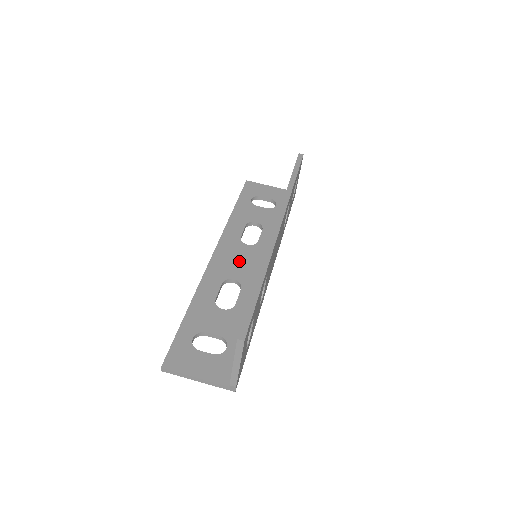
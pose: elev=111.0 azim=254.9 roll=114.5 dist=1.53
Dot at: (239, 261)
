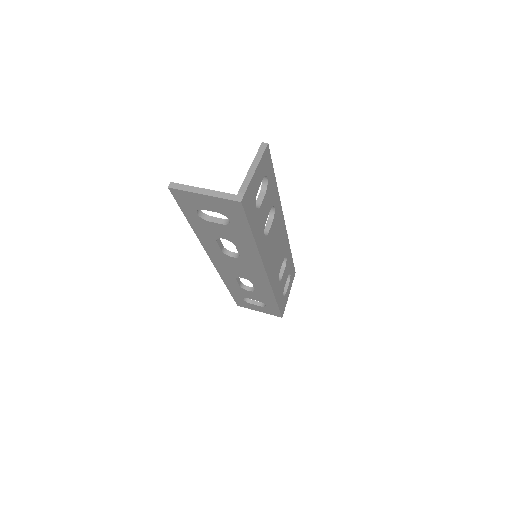
Dot at: occluded
